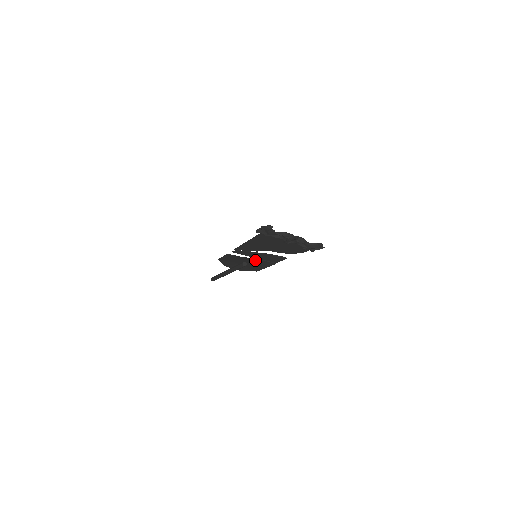
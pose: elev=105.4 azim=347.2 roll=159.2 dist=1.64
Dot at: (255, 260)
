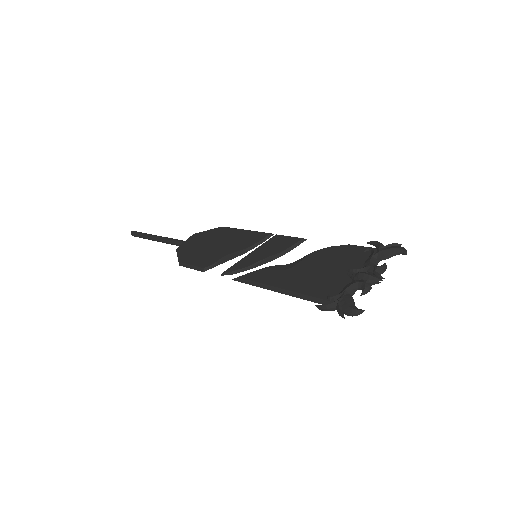
Dot at: (244, 248)
